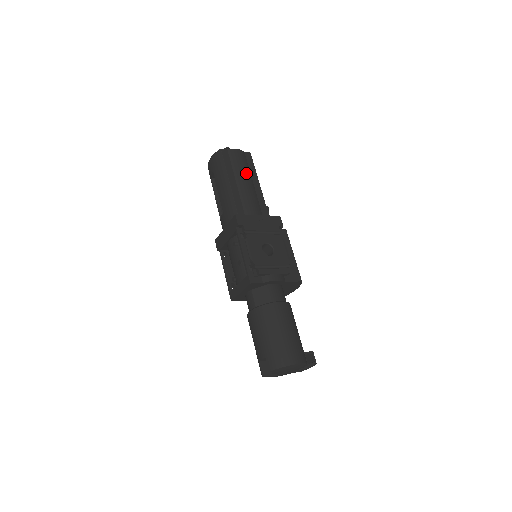
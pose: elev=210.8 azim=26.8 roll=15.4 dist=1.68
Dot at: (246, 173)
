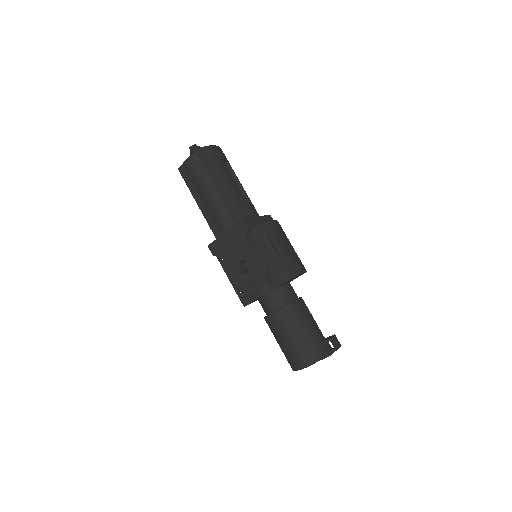
Dot at: (204, 183)
